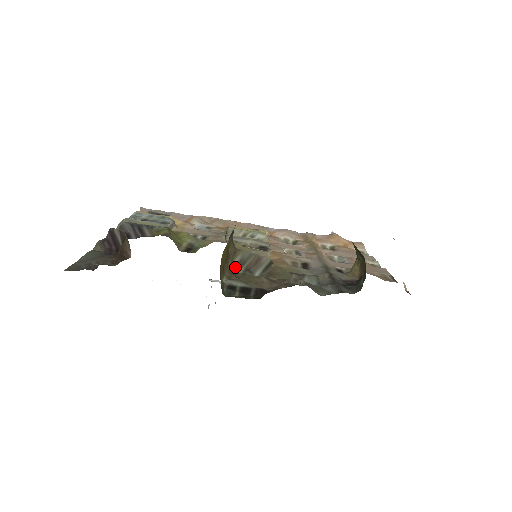
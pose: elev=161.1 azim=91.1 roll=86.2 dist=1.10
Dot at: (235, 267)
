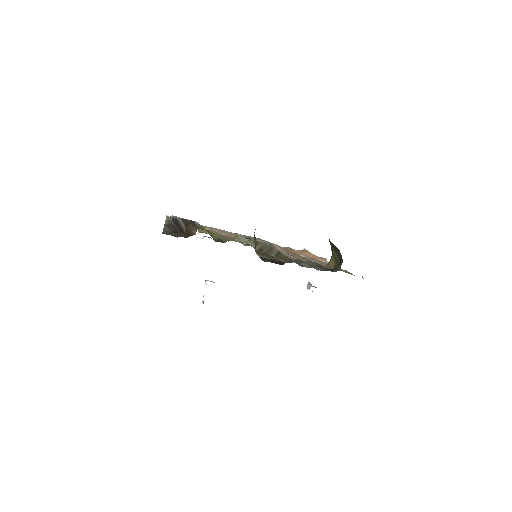
Dot at: (258, 251)
